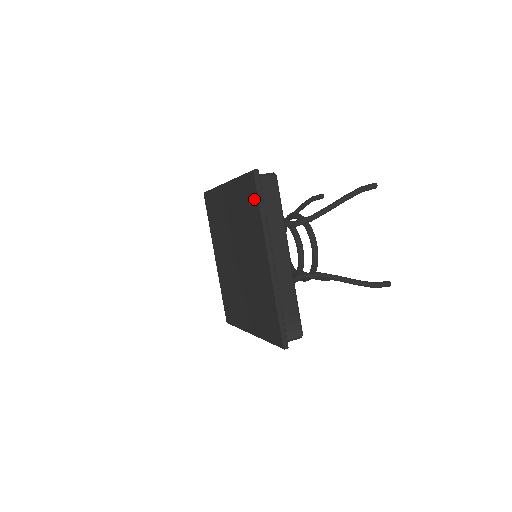
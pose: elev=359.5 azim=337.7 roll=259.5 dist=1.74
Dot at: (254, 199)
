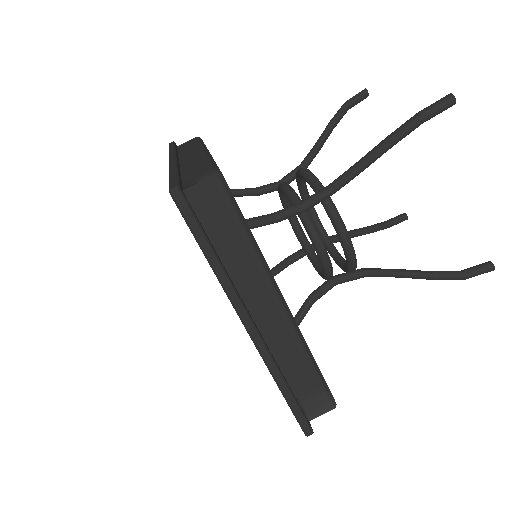
Dot at: occluded
